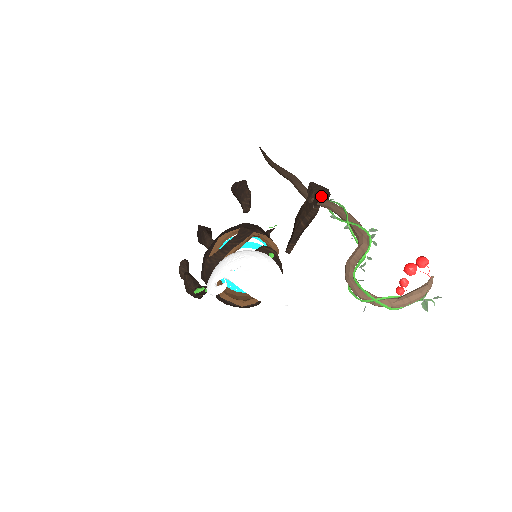
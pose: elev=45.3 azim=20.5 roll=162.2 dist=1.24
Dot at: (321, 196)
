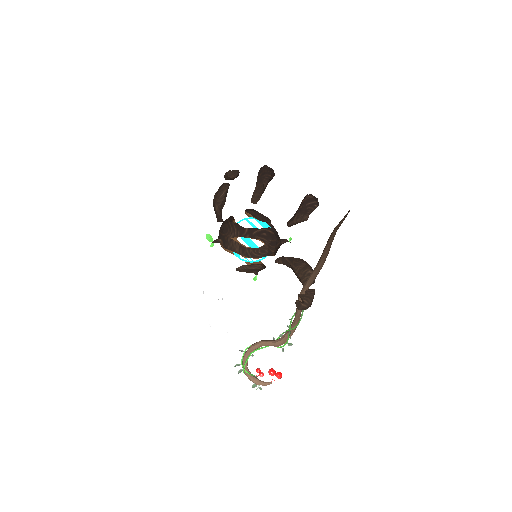
Dot at: (300, 310)
